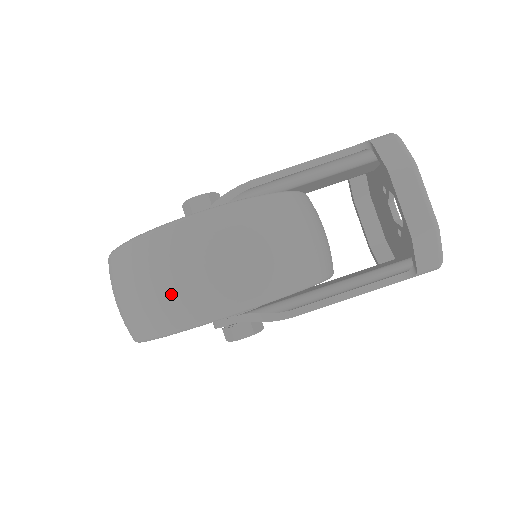
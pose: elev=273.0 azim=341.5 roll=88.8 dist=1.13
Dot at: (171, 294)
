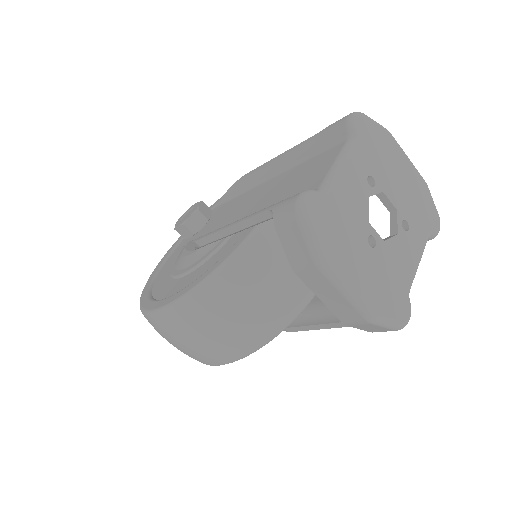
Dot at: occluded
